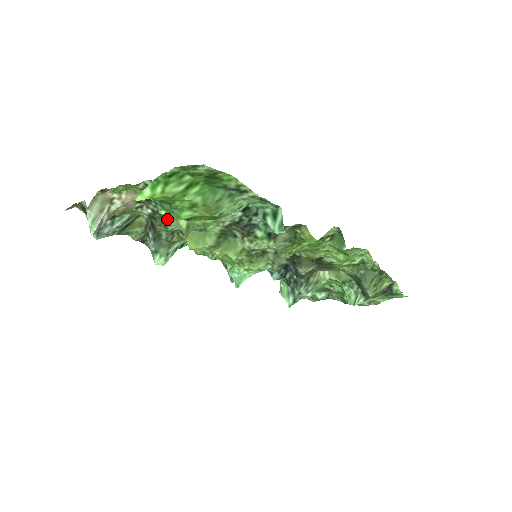
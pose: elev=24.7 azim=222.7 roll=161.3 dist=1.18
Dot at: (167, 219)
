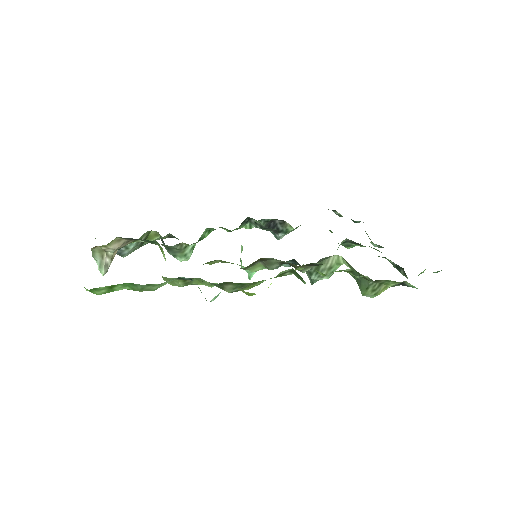
Dot at: occluded
